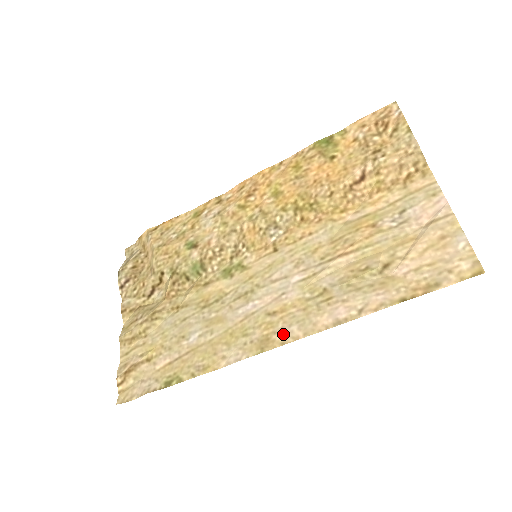
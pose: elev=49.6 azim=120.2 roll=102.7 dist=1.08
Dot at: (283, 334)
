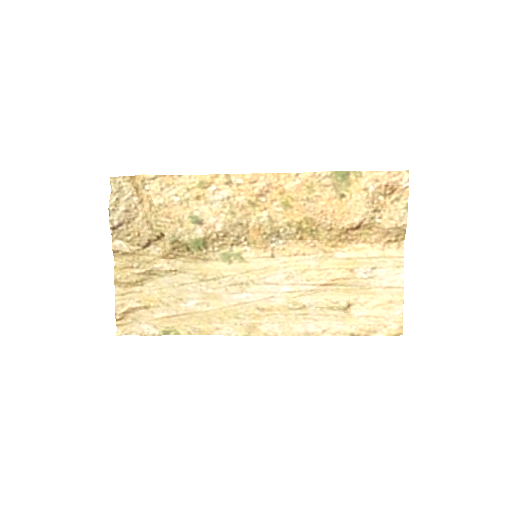
Dot at: (267, 328)
